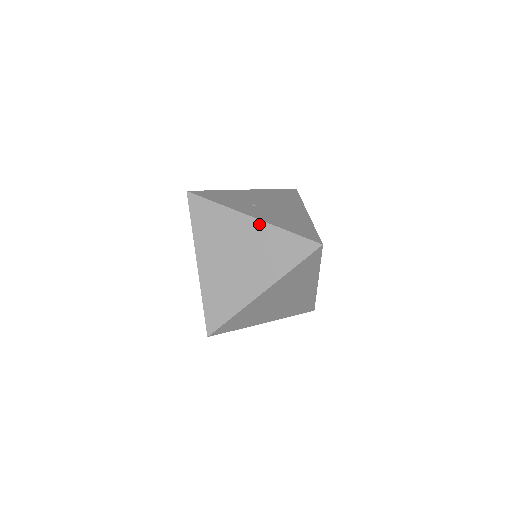
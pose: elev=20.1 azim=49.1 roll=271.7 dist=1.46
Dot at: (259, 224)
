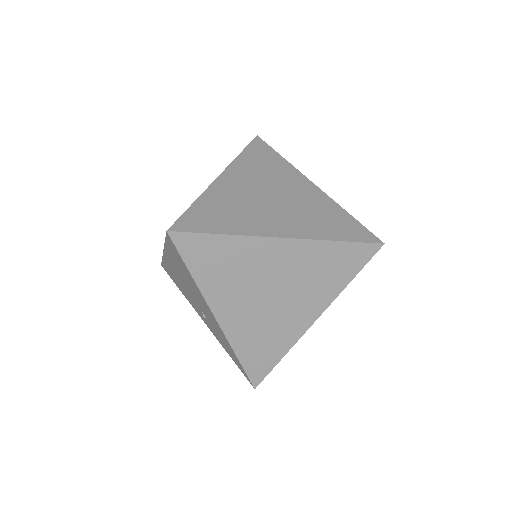
Dot at: (319, 192)
